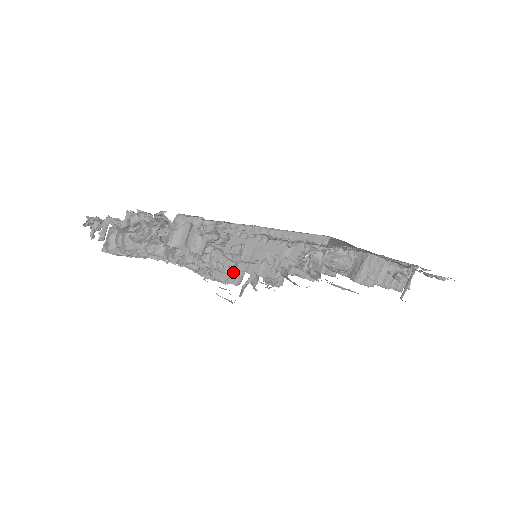
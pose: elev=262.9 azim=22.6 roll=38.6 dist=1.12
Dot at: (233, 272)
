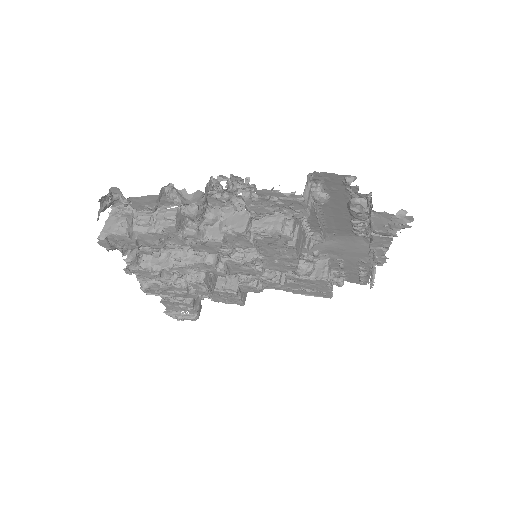
Dot at: (228, 274)
